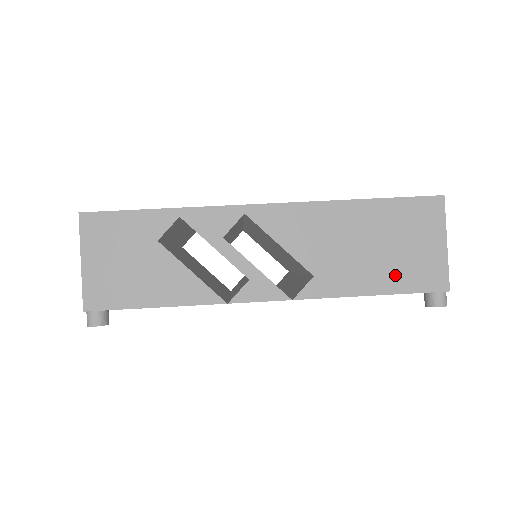
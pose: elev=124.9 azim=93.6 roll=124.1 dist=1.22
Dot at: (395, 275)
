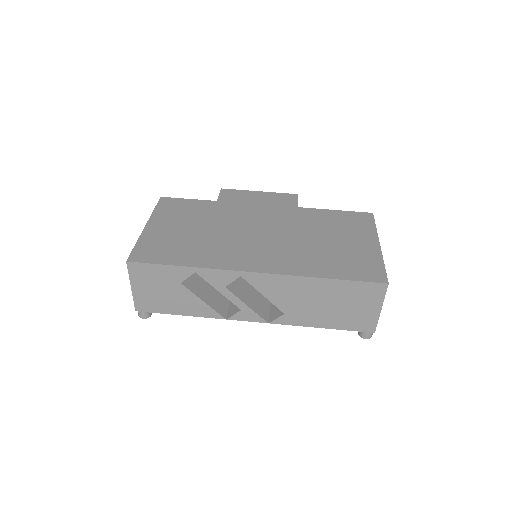
Dot at: (340, 320)
